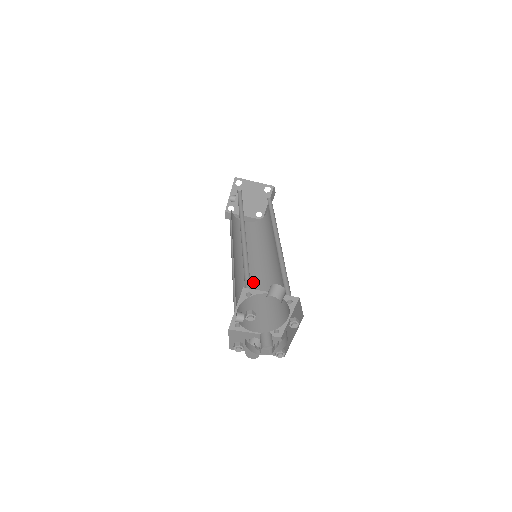
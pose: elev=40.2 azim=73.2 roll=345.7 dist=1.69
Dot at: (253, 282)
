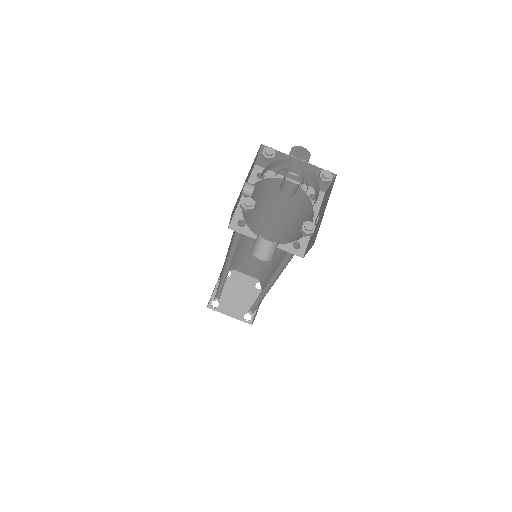
Dot at: occluded
